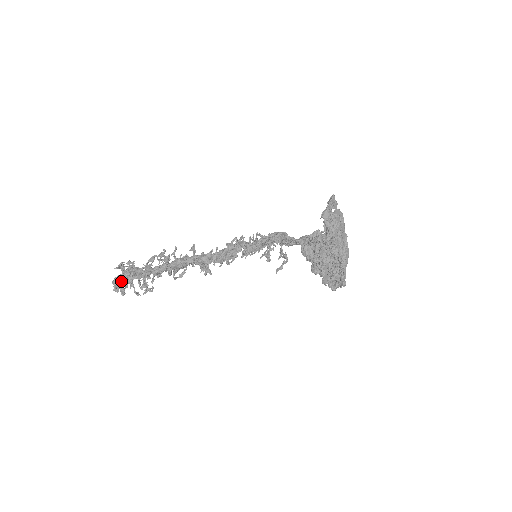
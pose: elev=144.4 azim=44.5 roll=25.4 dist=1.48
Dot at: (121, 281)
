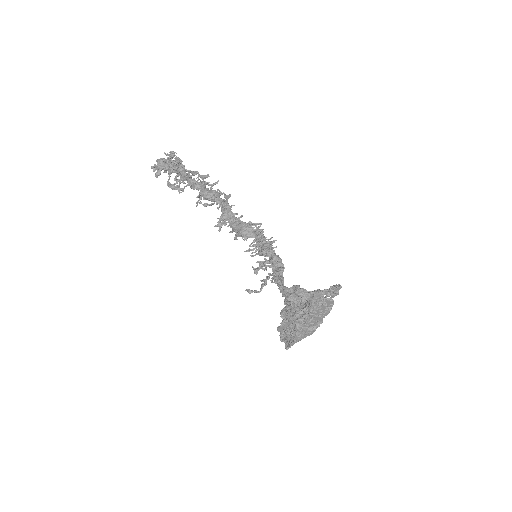
Dot at: (164, 165)
